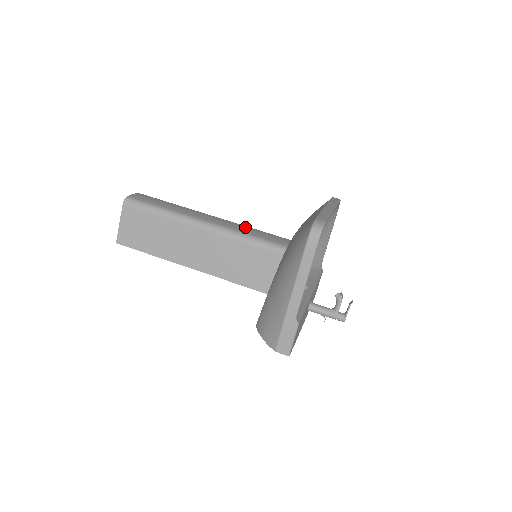
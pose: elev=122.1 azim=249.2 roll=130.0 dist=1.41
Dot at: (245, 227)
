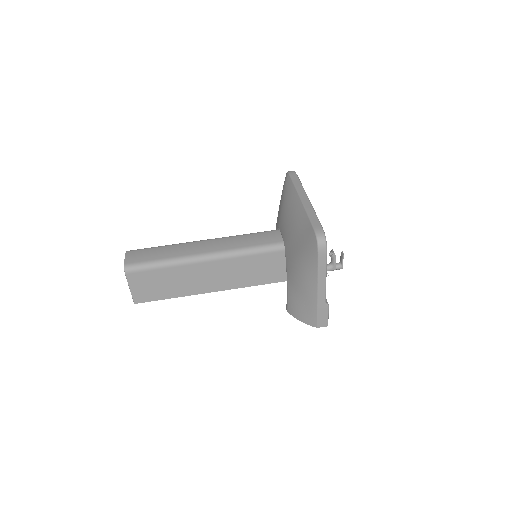
Dot at: (237, 239)
